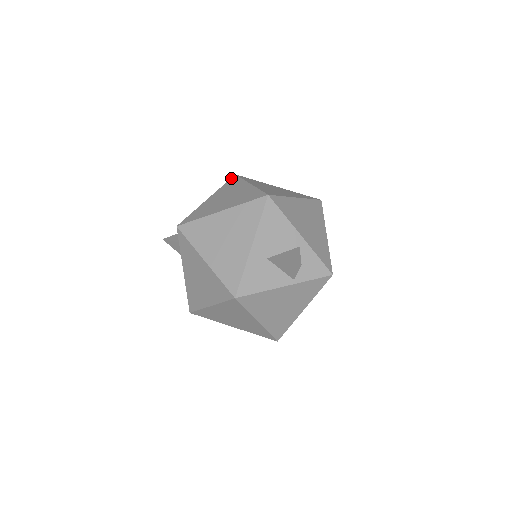
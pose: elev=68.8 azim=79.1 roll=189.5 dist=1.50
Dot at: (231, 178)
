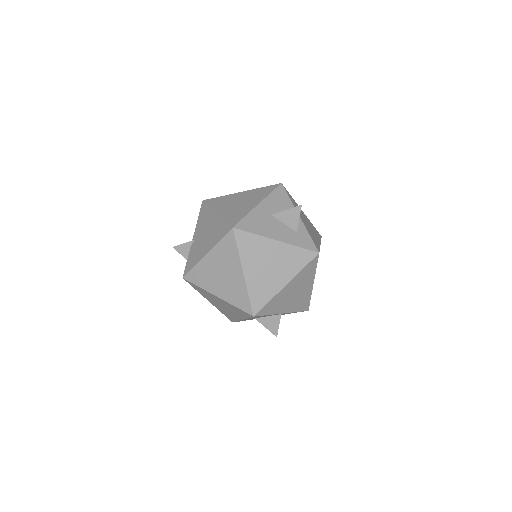
Dot at: (228, 233)
